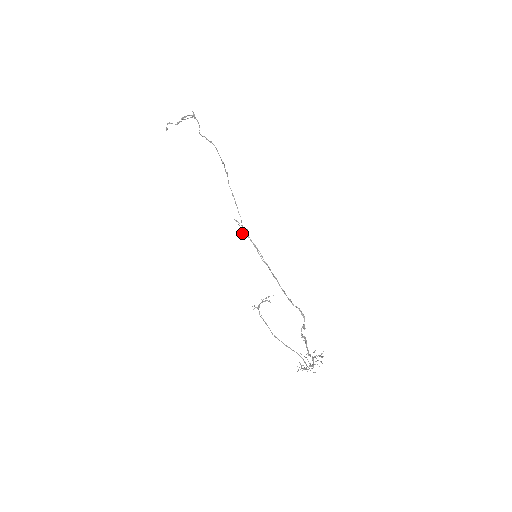
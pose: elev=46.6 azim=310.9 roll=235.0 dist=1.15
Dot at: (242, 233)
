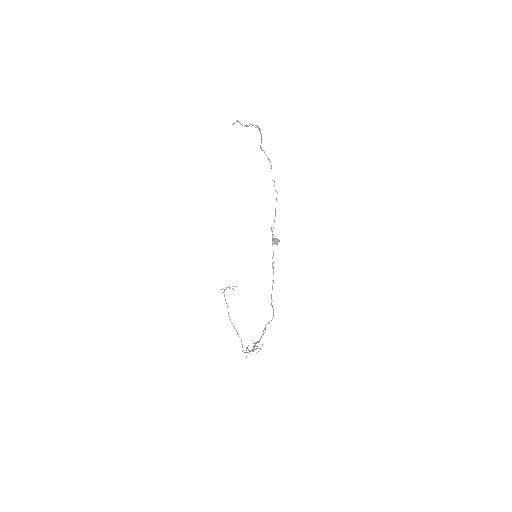
Dot at: (275, 241)
